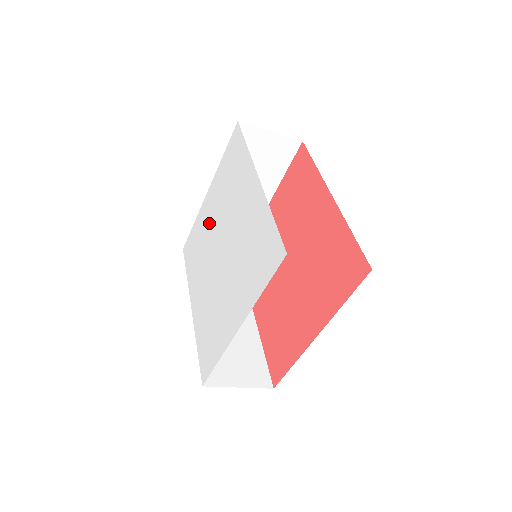
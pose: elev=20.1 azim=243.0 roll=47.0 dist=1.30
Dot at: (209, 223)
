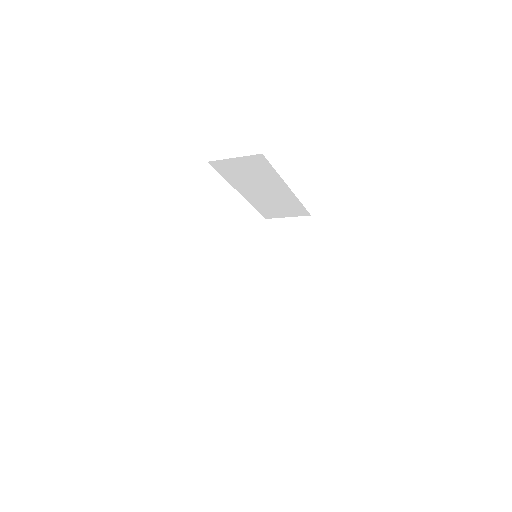
Dot at: occluded
